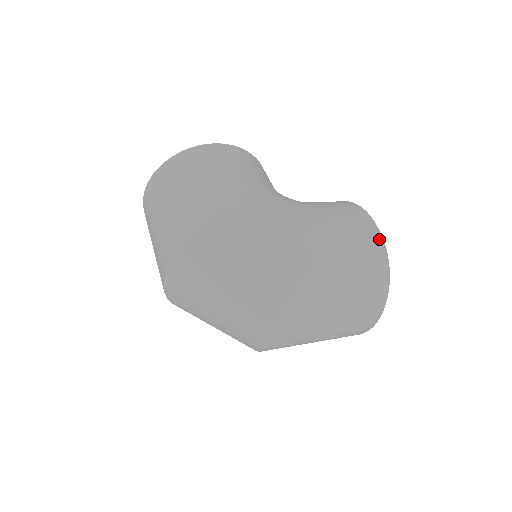
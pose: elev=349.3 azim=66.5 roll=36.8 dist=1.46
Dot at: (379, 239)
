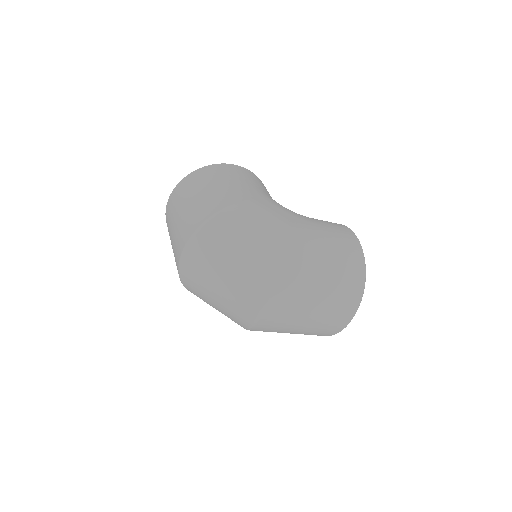
Dot at: (359, 247)
